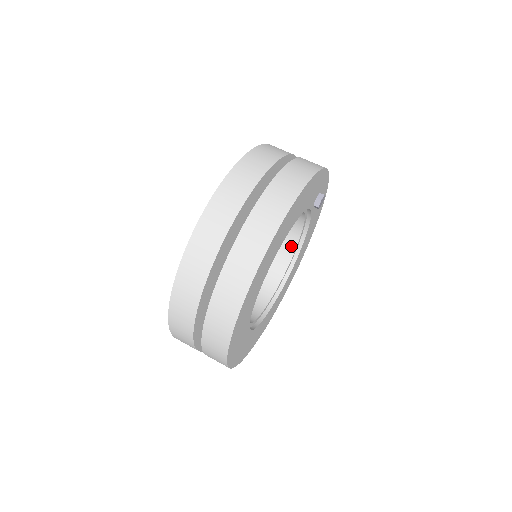
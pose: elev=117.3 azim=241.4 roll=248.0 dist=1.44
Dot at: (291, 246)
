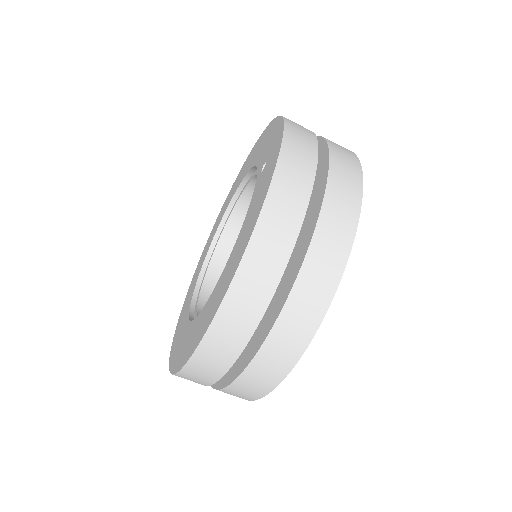
Dot at: occluded
